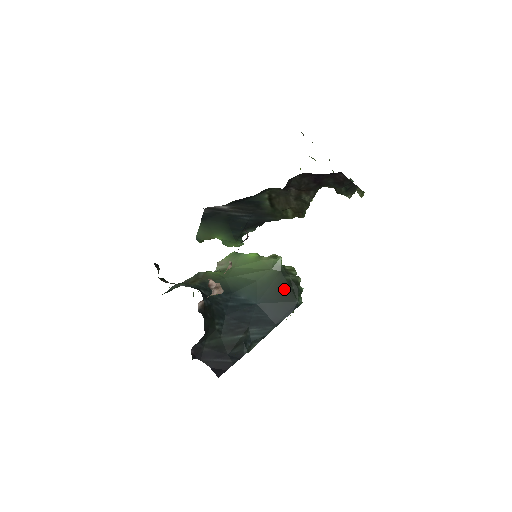
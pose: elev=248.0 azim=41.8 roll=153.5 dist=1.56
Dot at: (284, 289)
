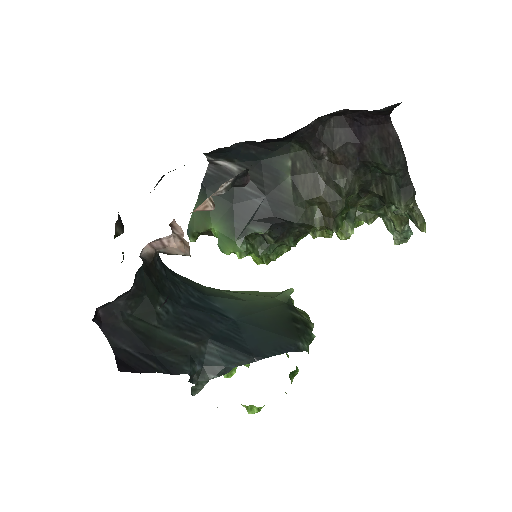
Dot at: (284, 321)
